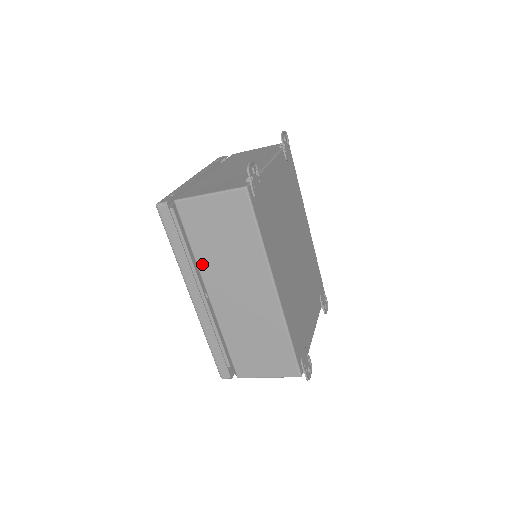
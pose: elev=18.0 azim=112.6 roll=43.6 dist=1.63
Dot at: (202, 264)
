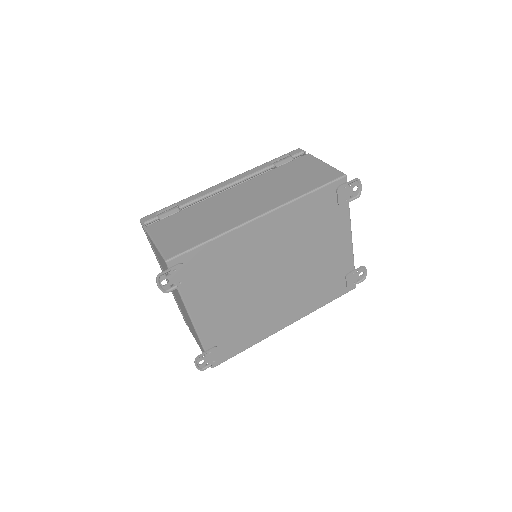
Dot at: occluded
